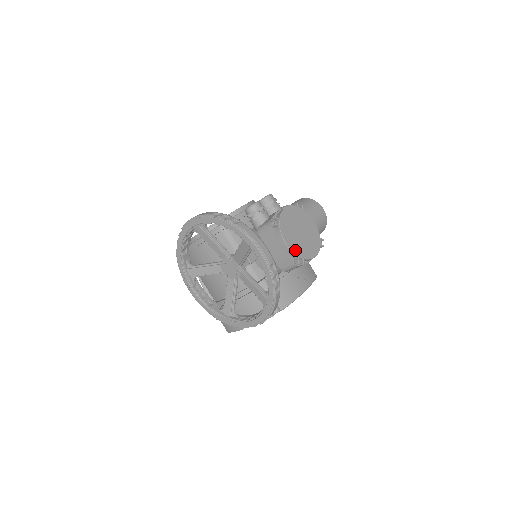
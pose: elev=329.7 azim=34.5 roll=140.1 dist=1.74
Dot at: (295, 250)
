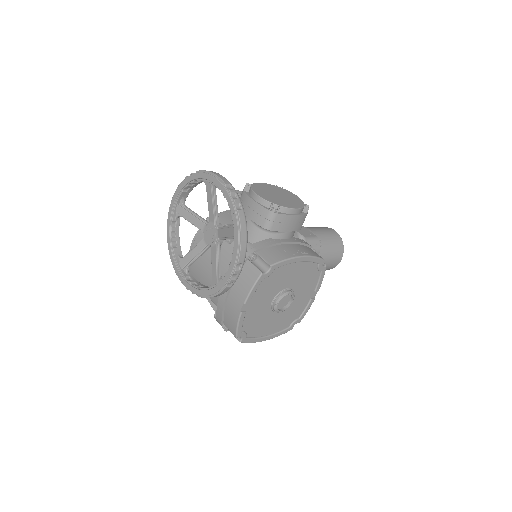
Dot at: (268, 199)
